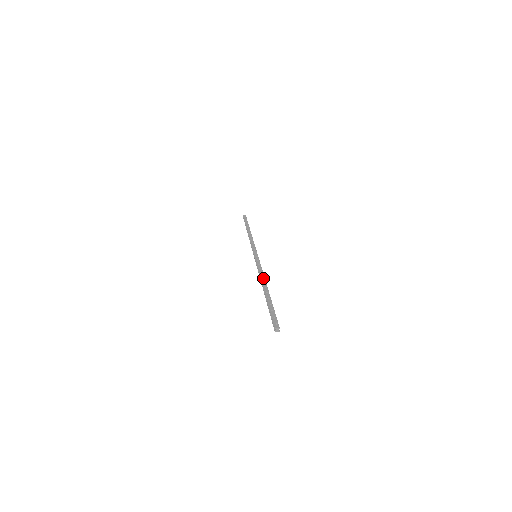
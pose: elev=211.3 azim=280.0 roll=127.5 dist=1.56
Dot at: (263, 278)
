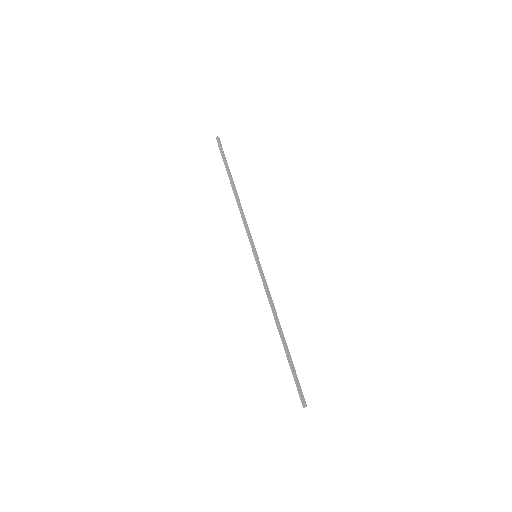
Dot at: (276, 312)
